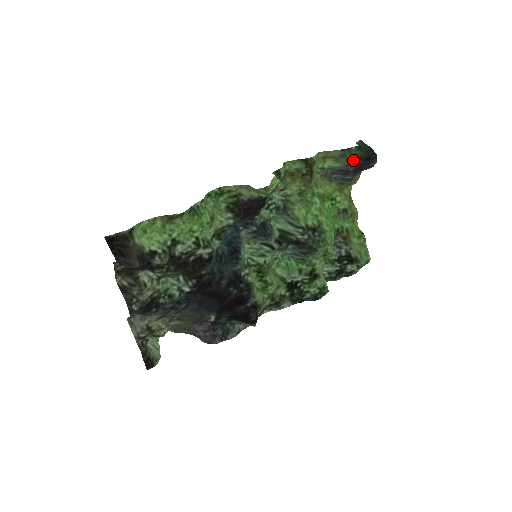
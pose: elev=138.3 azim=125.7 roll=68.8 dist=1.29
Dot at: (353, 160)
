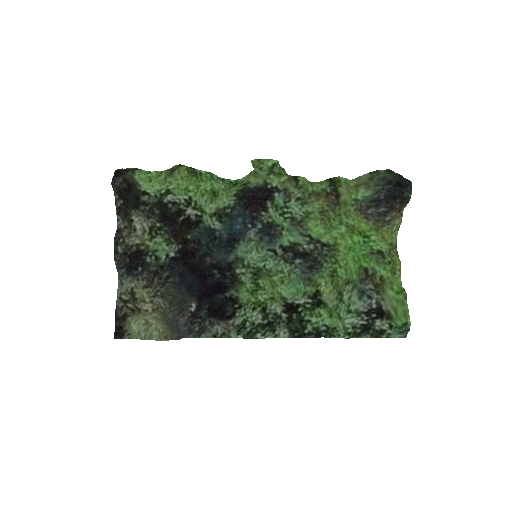
Dot at: (381, 183)
